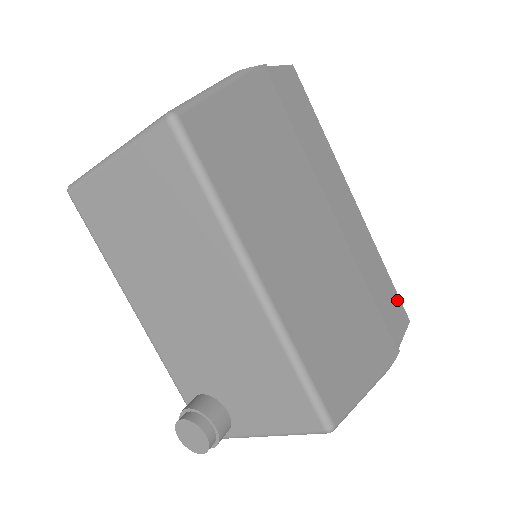
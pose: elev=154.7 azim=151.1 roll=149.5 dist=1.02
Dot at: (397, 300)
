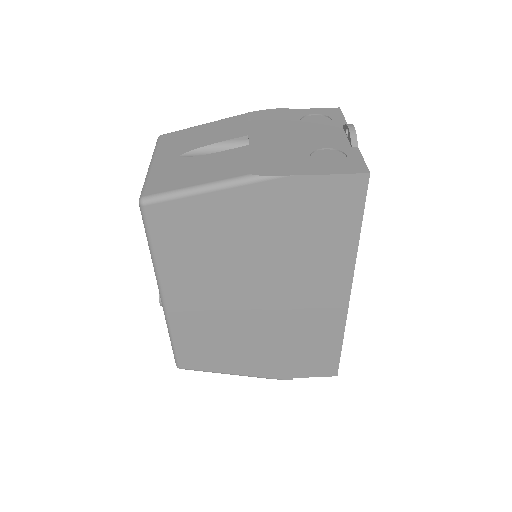
Dot at: (333, 362)
